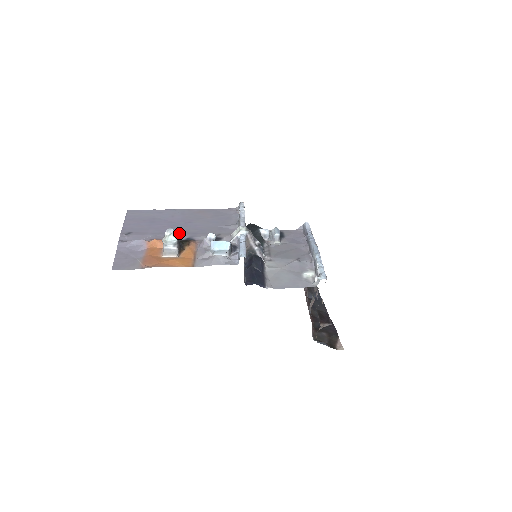
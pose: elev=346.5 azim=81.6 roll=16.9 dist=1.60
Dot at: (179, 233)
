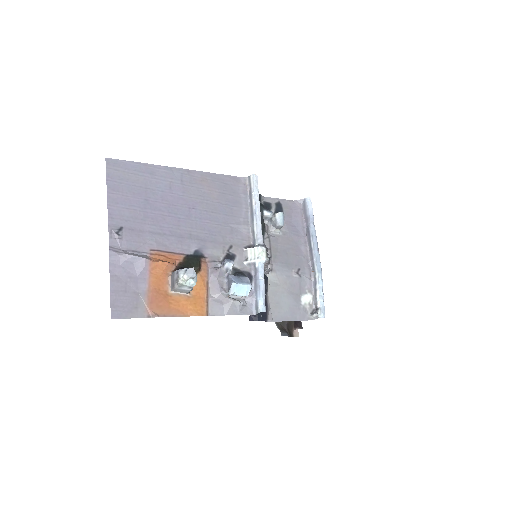
Dot at: (184, 237)
